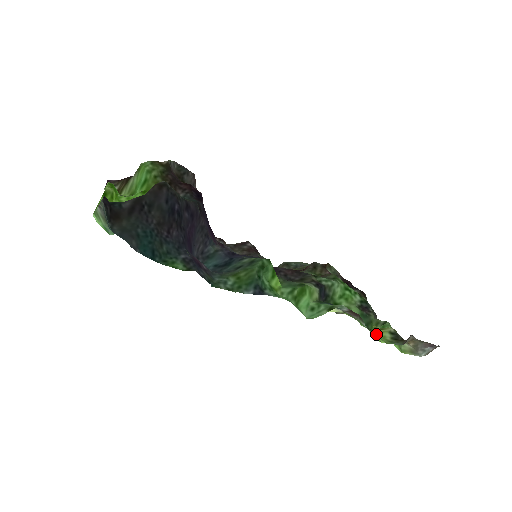
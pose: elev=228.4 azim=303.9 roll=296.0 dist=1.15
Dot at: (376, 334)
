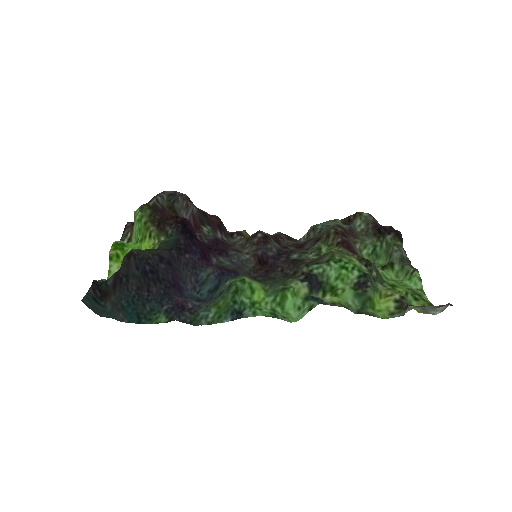
Dot at: occluded
